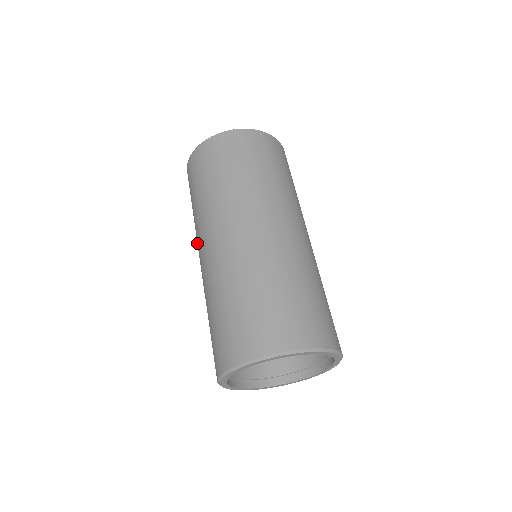
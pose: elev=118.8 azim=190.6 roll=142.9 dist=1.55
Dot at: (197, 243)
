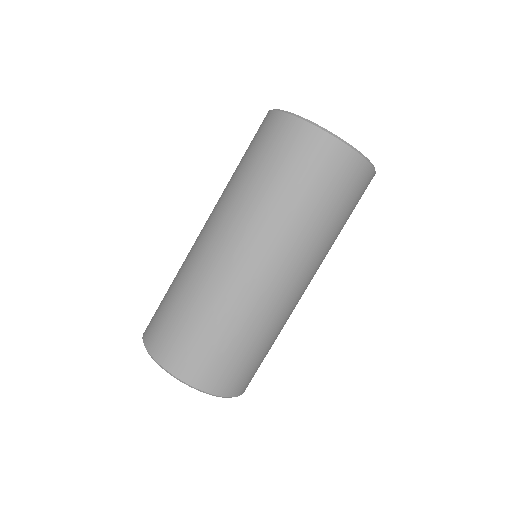
Dot at: occluded
